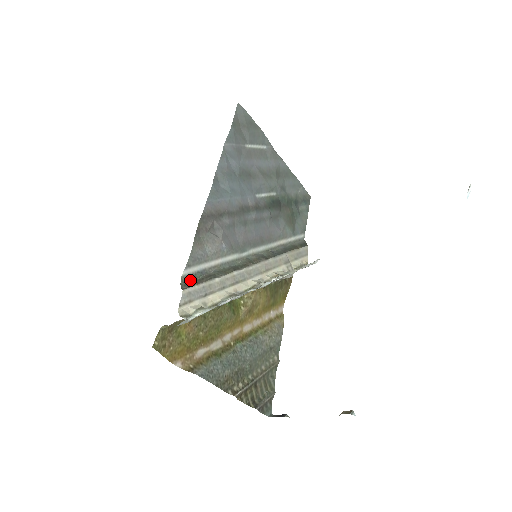
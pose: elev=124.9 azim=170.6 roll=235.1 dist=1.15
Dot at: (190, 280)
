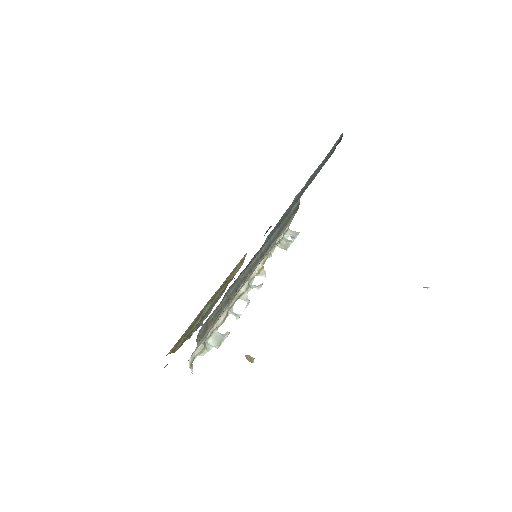
Dot at: (204, 328)
